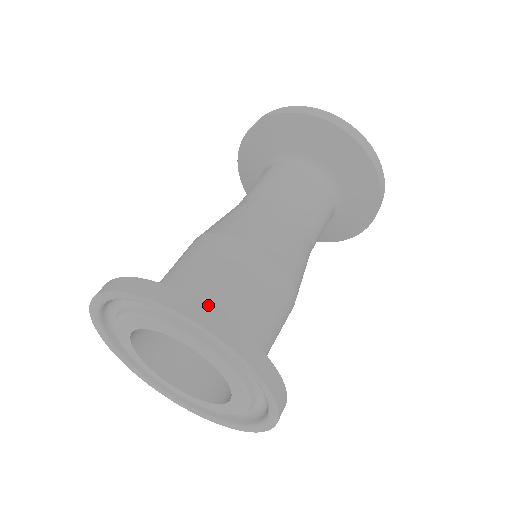
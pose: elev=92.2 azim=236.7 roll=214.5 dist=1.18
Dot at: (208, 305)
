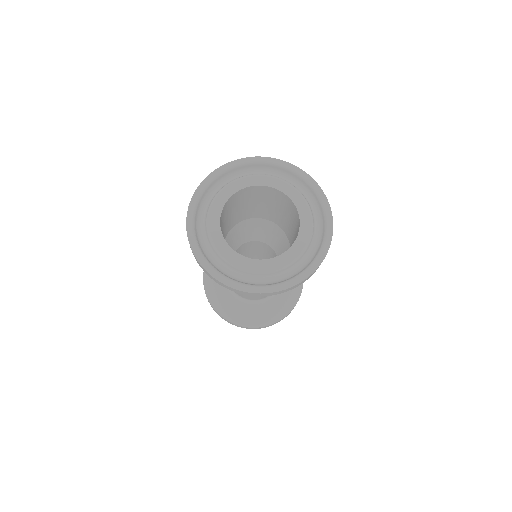
Dot at: occluded
